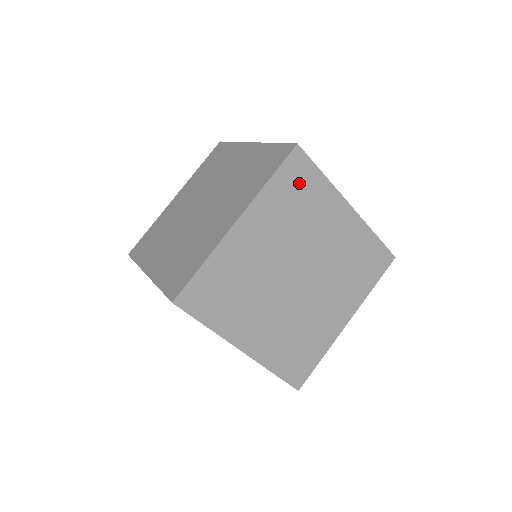
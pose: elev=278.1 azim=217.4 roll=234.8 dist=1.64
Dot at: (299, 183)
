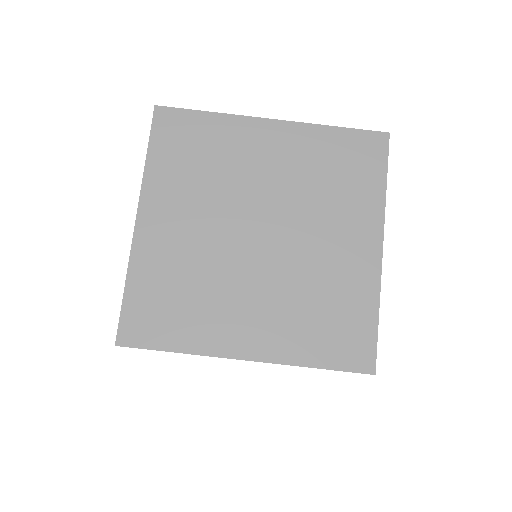
Dot at: (185, 139)
